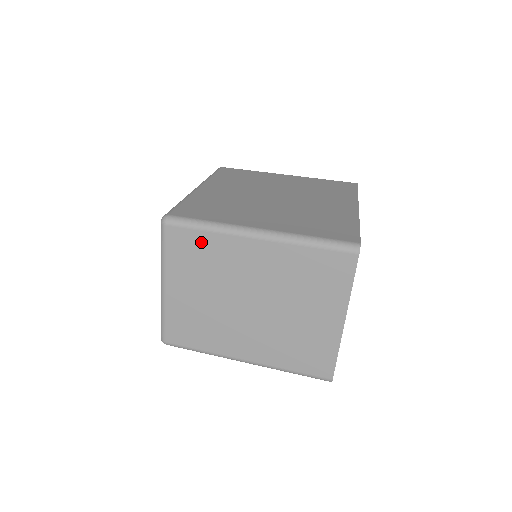
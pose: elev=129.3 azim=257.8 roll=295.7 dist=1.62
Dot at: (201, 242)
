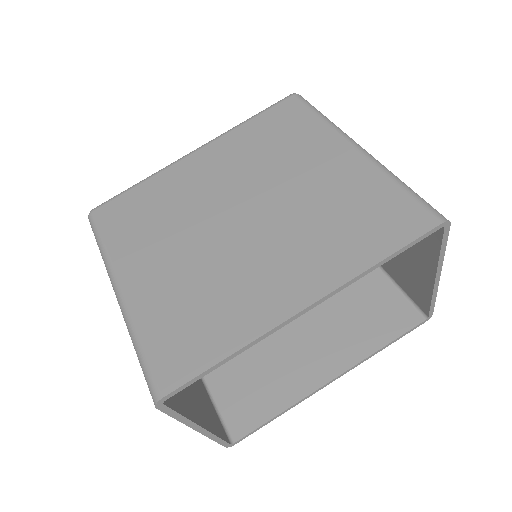
Dot at: occluded
